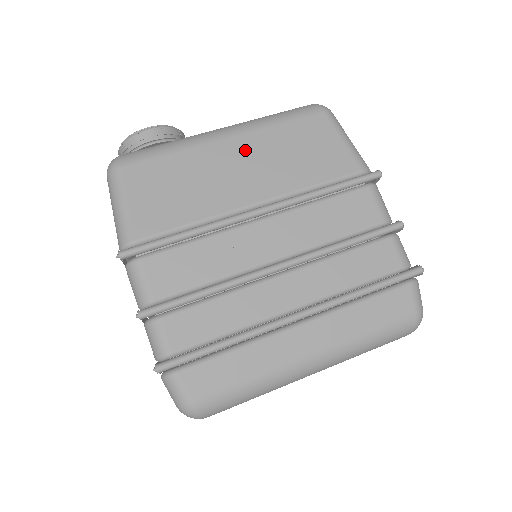
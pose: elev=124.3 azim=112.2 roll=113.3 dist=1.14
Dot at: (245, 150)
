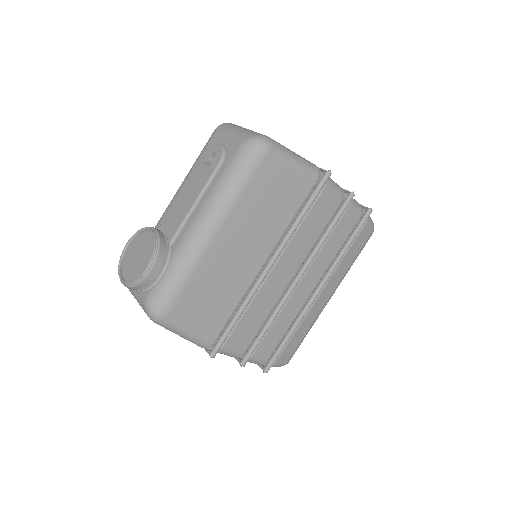
Dot at: (234, 234)
